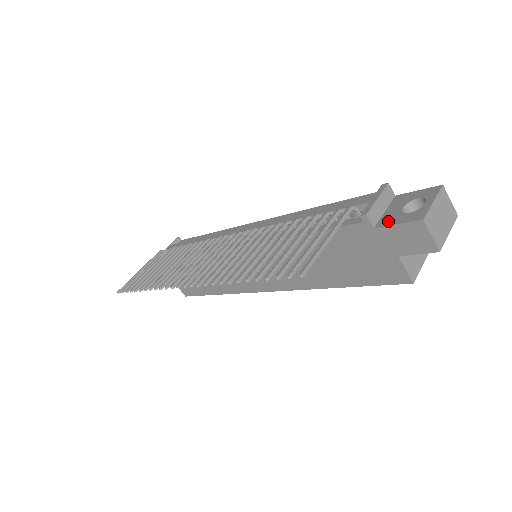
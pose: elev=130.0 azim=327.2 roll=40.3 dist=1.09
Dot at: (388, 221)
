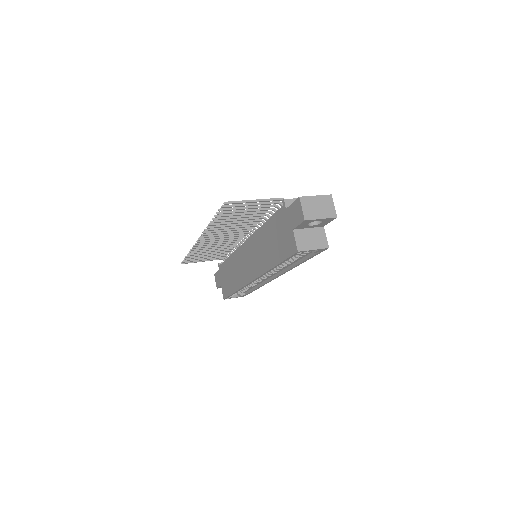
Dot at: occluded
